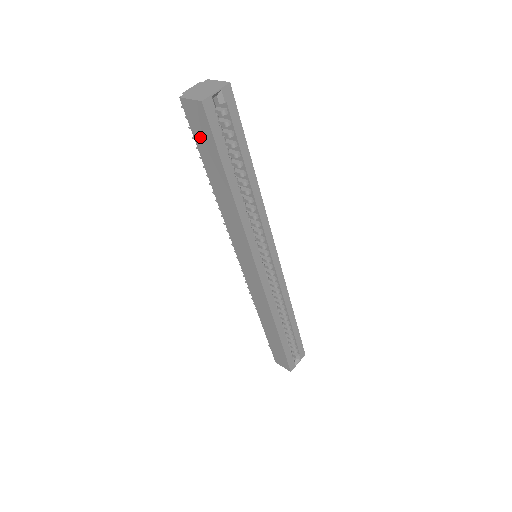
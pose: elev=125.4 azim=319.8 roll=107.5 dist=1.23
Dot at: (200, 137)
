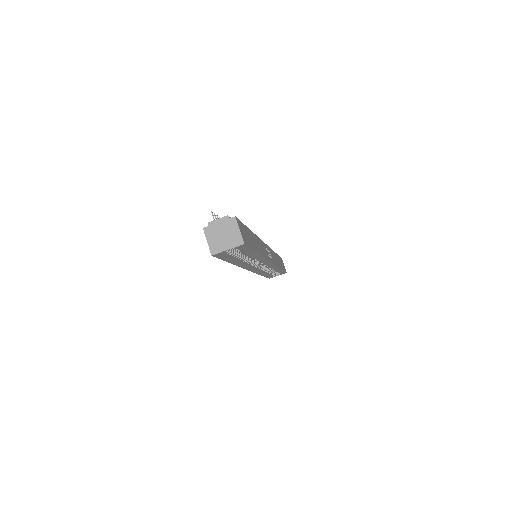
Dot at: occluded
